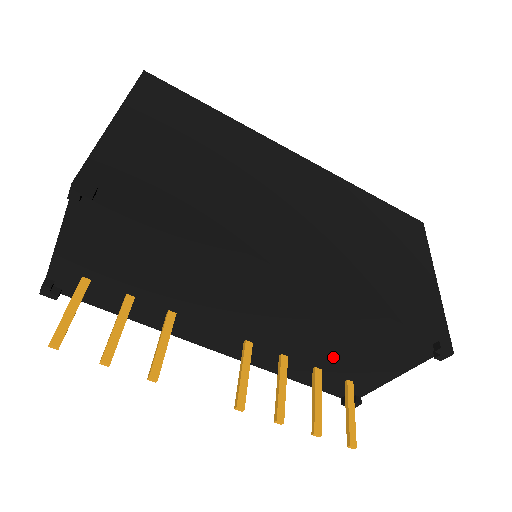
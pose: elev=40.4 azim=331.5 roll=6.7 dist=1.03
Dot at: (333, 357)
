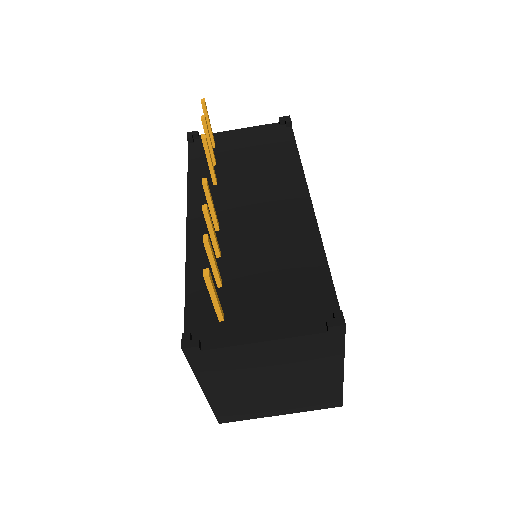
Dot at: (248, 280)
